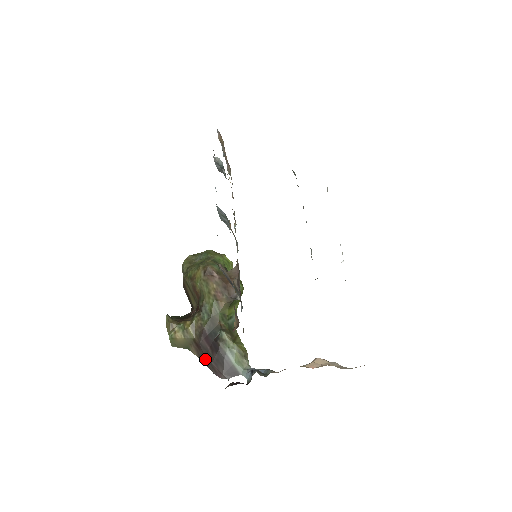
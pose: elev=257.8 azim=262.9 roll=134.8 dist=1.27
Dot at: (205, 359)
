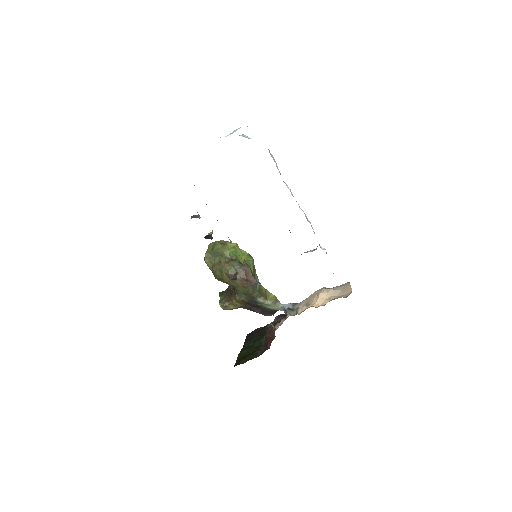
Dot at: (254, 311)
